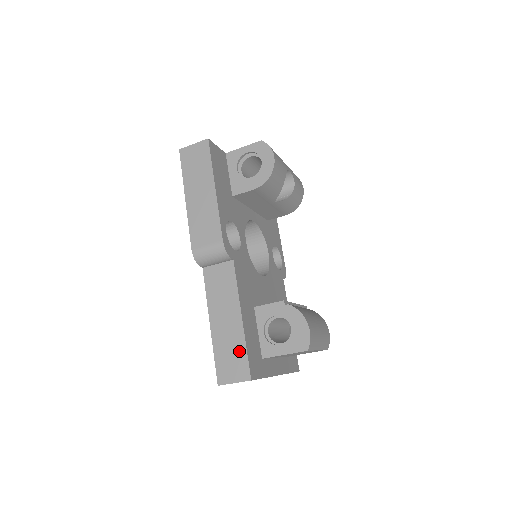
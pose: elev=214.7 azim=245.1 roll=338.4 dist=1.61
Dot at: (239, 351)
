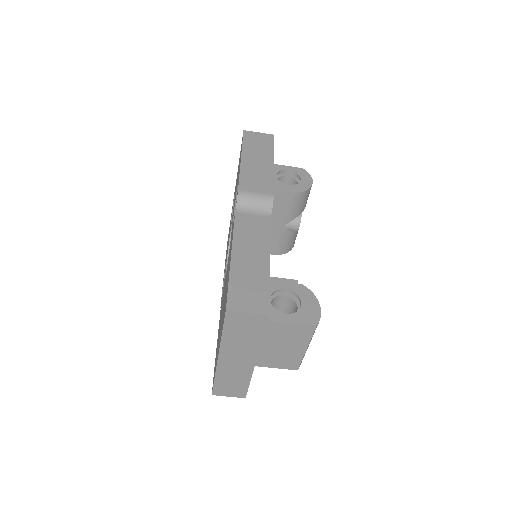
Dot at: (261, 287)
